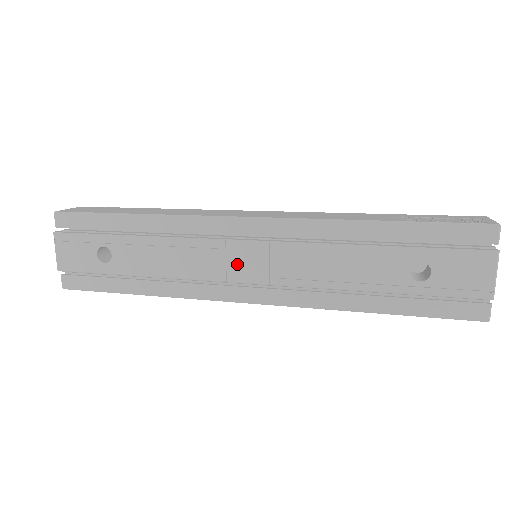
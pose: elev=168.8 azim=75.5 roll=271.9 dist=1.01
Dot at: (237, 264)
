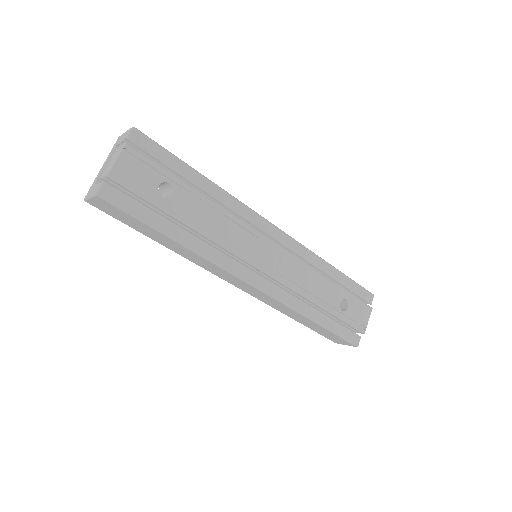
Dot at: (260, 253)
